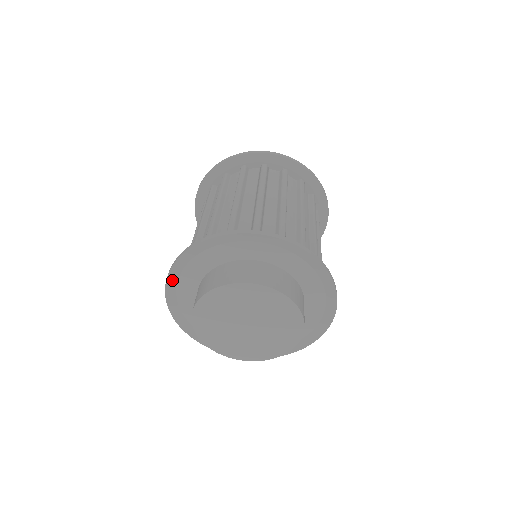
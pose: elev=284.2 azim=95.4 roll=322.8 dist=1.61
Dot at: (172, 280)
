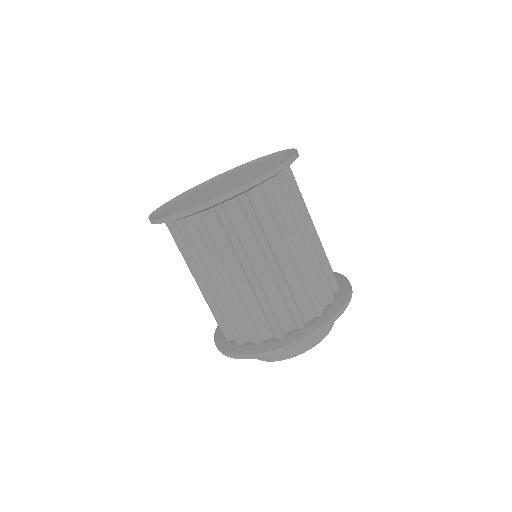
Dot at: occluded
